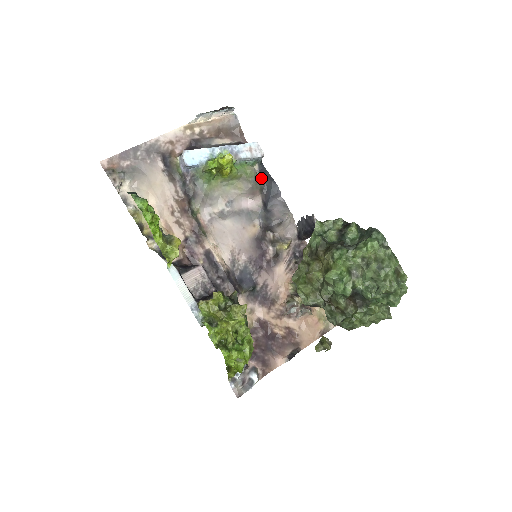
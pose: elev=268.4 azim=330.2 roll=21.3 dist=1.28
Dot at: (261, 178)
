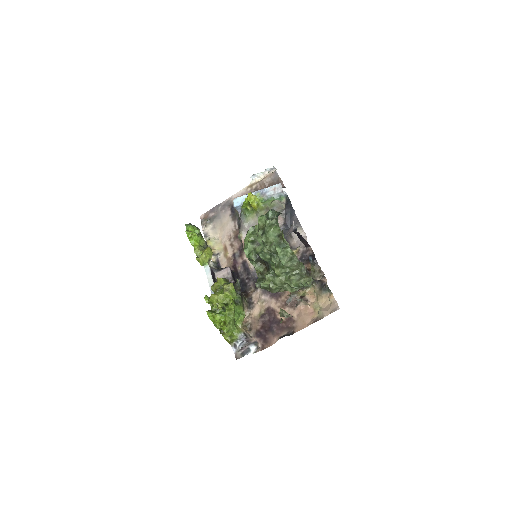
Dot at: (284, 207)
